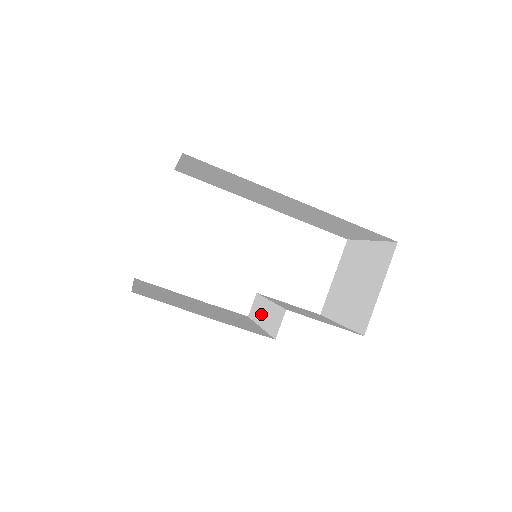
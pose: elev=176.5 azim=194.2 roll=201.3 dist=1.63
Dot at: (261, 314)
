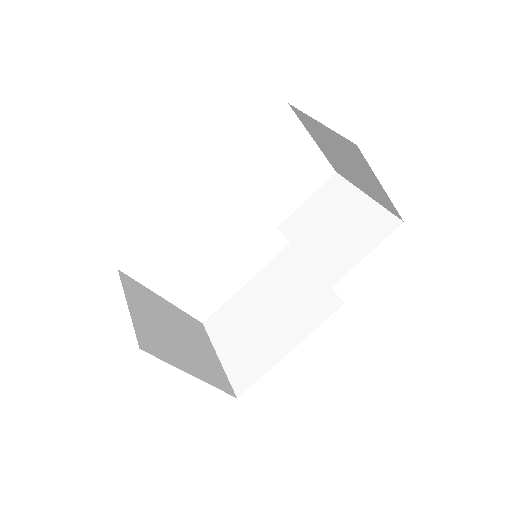
Dot at: occluded
